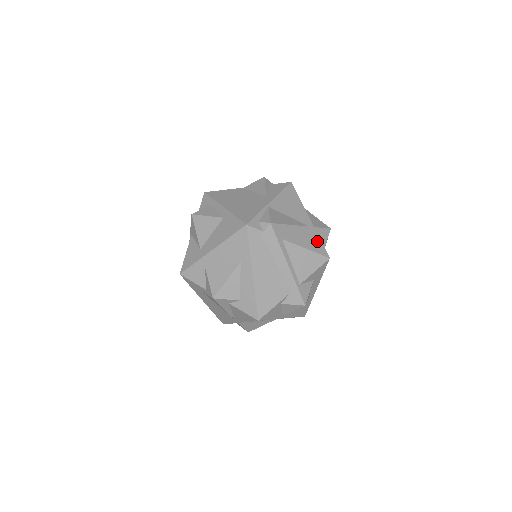
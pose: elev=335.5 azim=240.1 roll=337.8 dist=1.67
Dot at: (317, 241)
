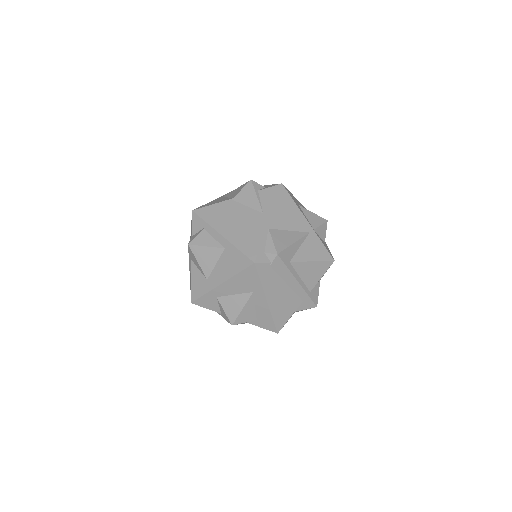
Dot at: (320, 246)
